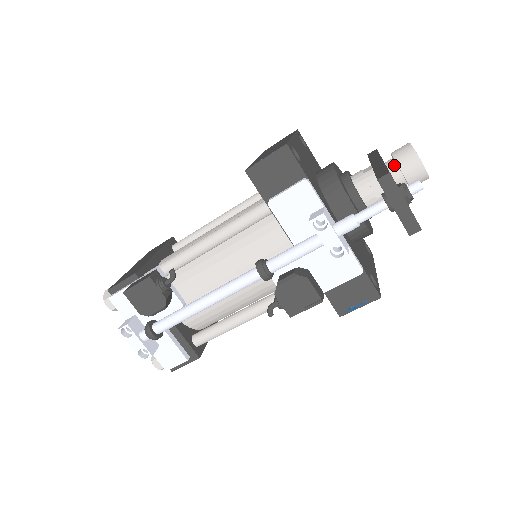
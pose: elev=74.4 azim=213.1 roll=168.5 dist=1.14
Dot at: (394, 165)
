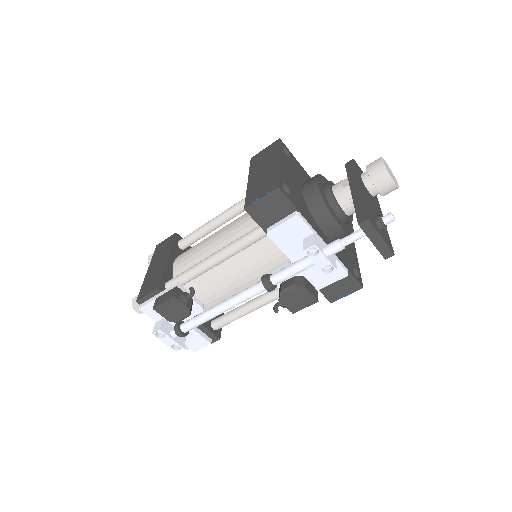
Dot at: (369, 181)
